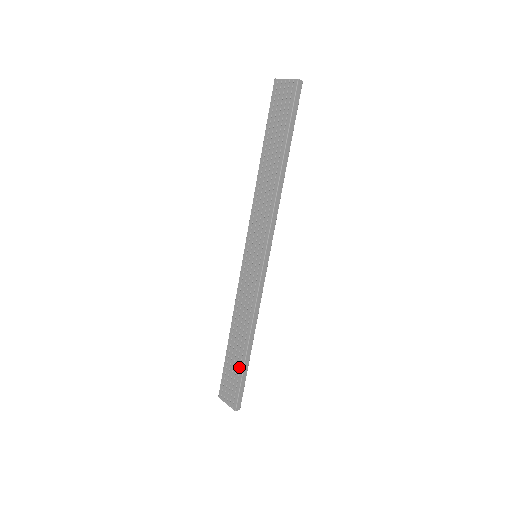
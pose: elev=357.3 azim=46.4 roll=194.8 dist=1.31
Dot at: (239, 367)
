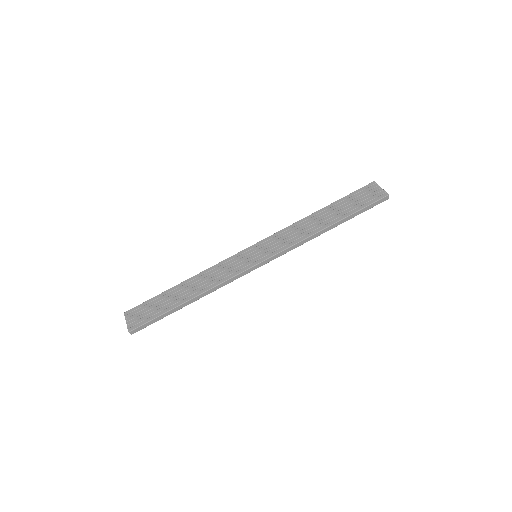
Dot at: (166, 307)
